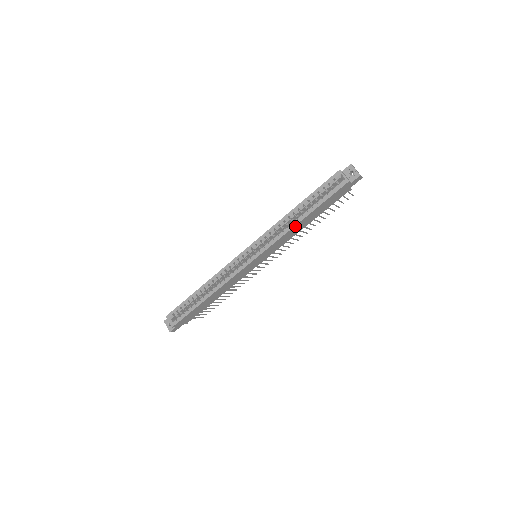
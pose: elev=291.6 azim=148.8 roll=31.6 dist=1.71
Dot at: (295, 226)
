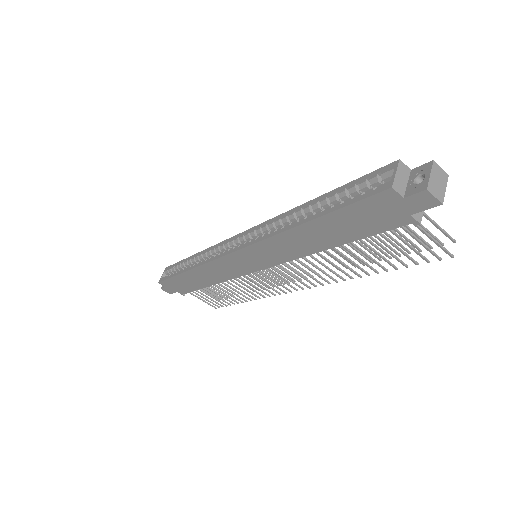
Dot at: (291, 231)
